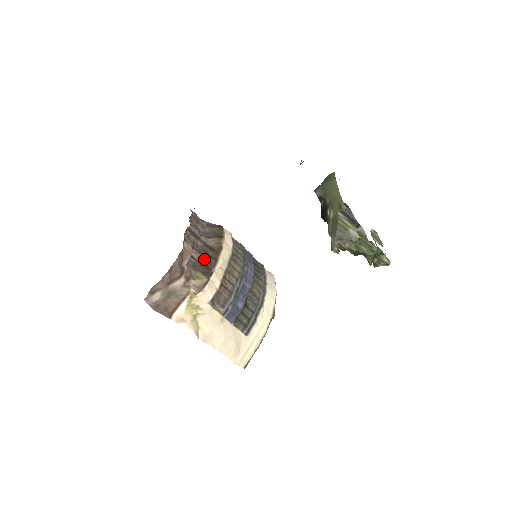
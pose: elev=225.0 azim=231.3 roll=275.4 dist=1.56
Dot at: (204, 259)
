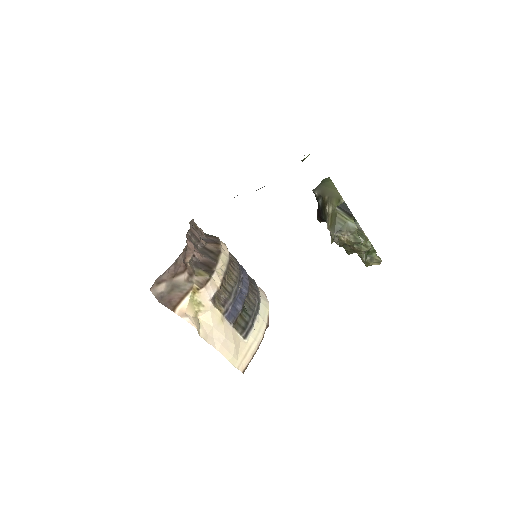
Dot at: (205, 259)
